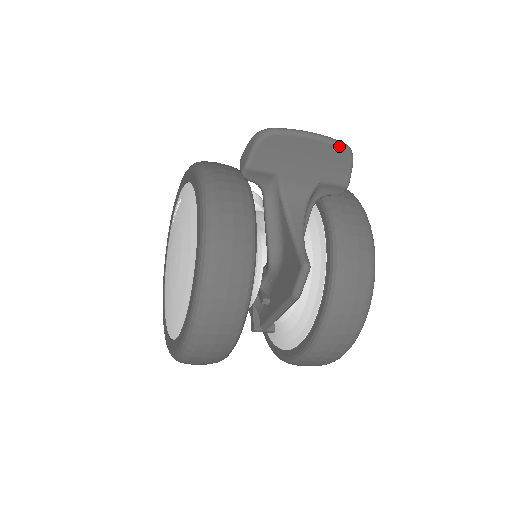
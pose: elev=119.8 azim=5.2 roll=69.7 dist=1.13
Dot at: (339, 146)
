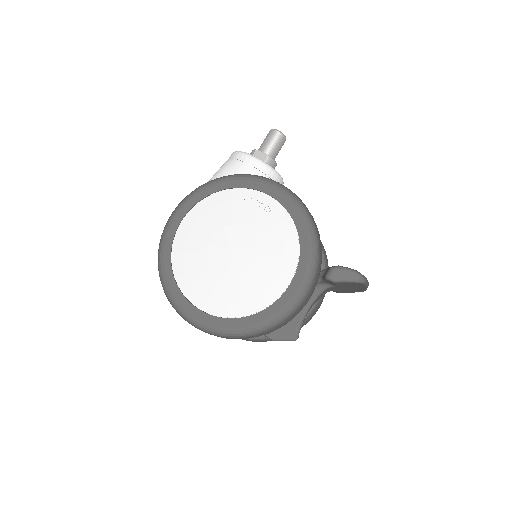
Dot at: occluded
